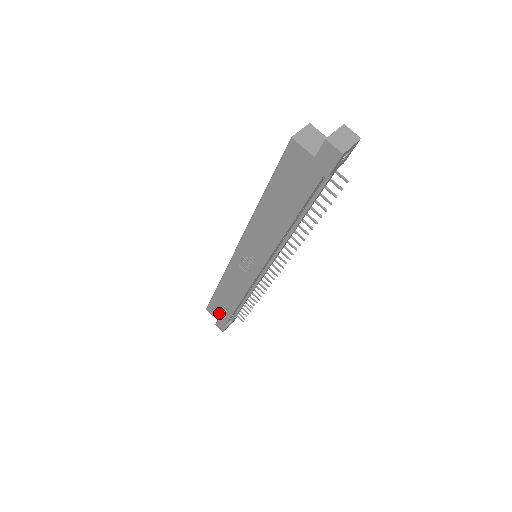
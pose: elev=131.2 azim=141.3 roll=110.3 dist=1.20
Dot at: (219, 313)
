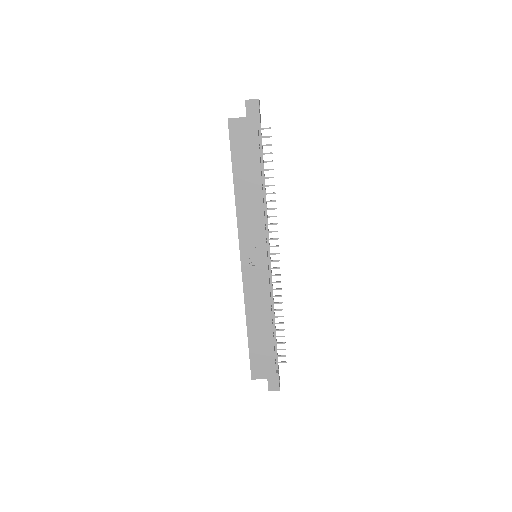
Dot at: (264, 365)
